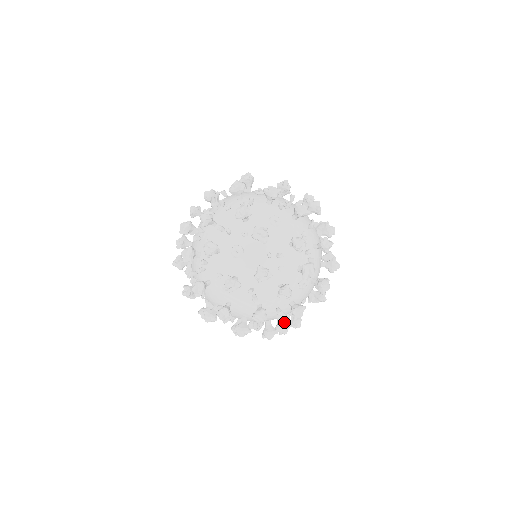
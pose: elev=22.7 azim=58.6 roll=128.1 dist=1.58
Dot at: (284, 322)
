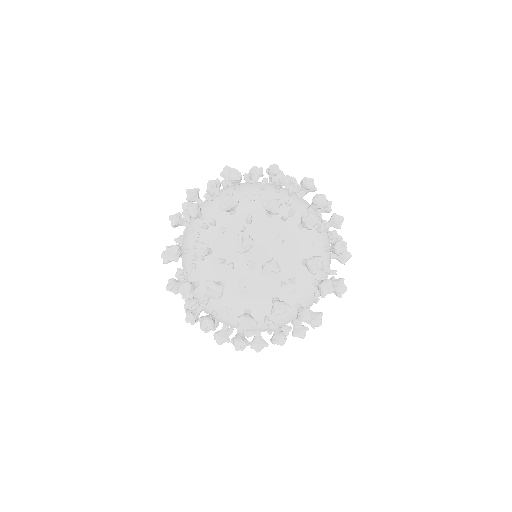
Dot at: (301, 328)
